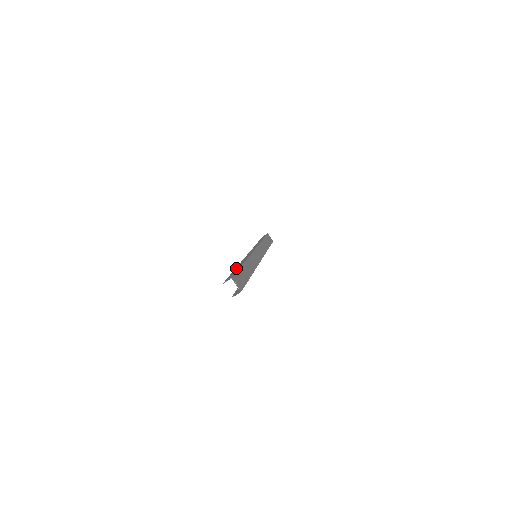
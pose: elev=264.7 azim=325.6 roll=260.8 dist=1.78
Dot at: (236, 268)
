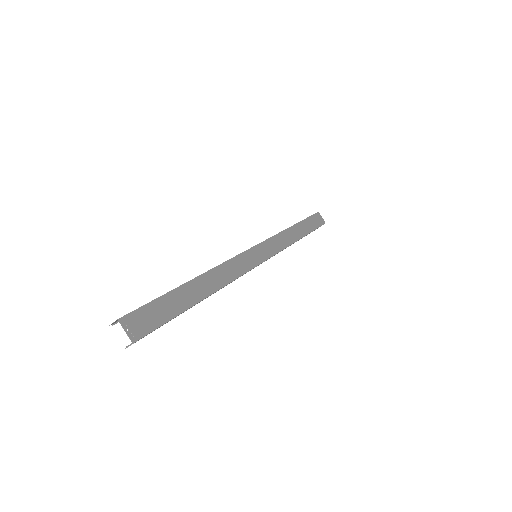
Dot at: occluded
